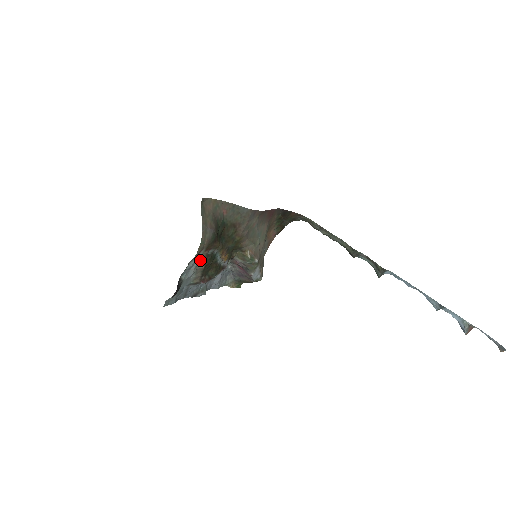
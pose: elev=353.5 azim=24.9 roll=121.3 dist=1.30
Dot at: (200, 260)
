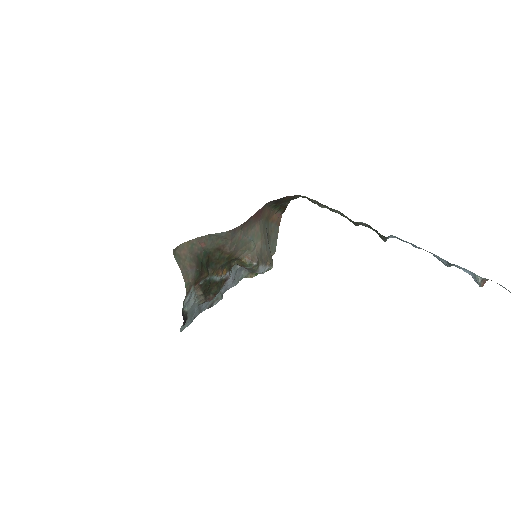
Dot at: (196, 290)
